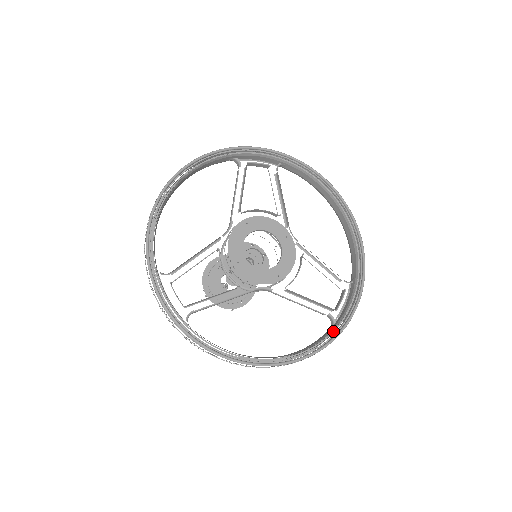
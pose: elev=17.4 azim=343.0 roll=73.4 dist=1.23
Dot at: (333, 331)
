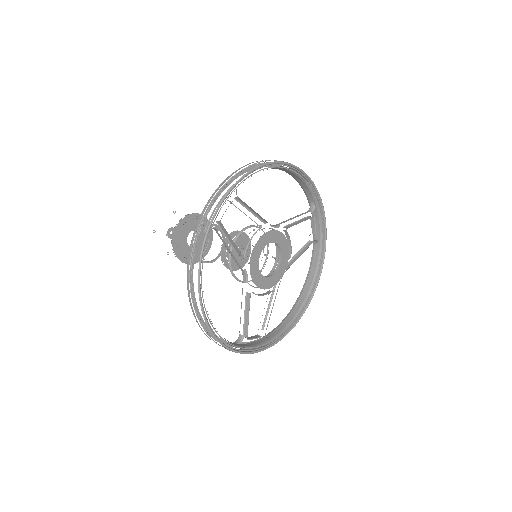
Dot at: occluded
